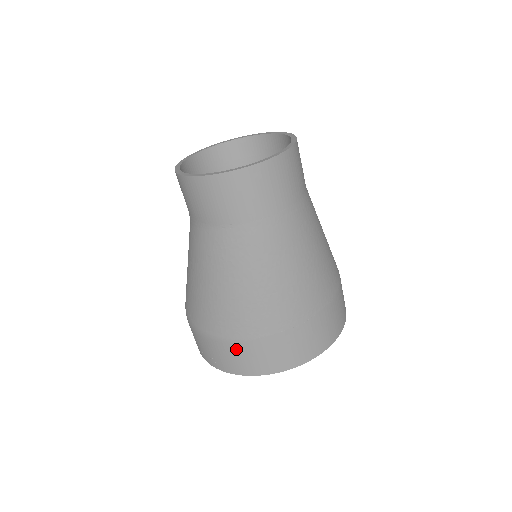
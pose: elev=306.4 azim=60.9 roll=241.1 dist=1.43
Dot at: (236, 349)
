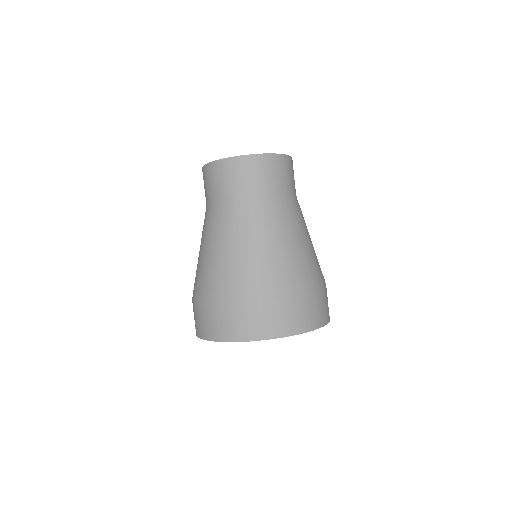
Dot at: (213, 312)
